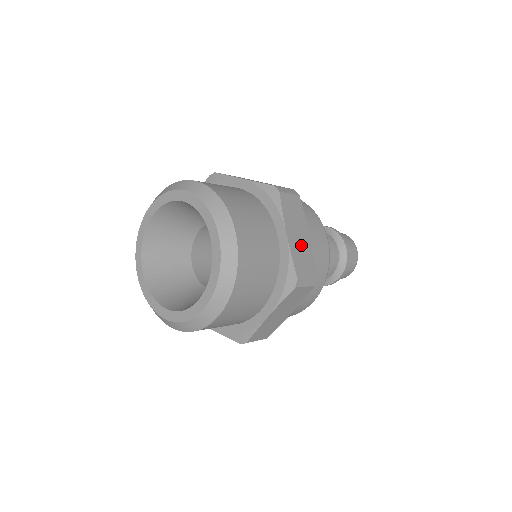
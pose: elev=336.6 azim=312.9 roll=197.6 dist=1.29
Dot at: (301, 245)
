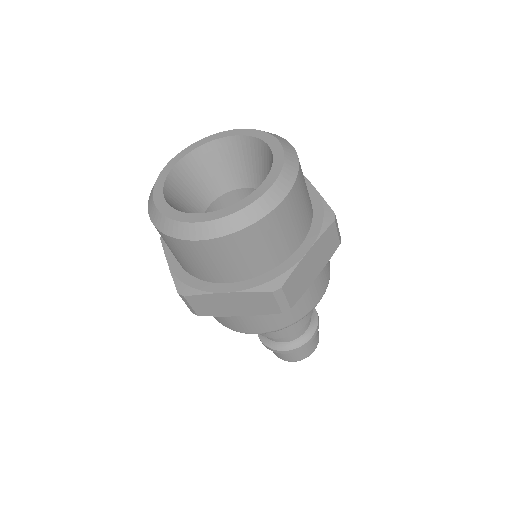
Dot at: (307, 273)
